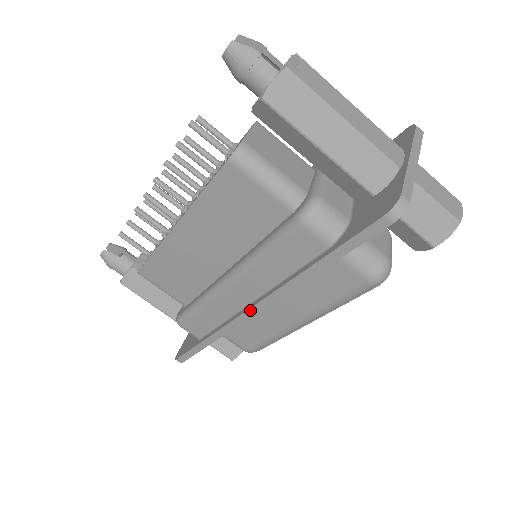
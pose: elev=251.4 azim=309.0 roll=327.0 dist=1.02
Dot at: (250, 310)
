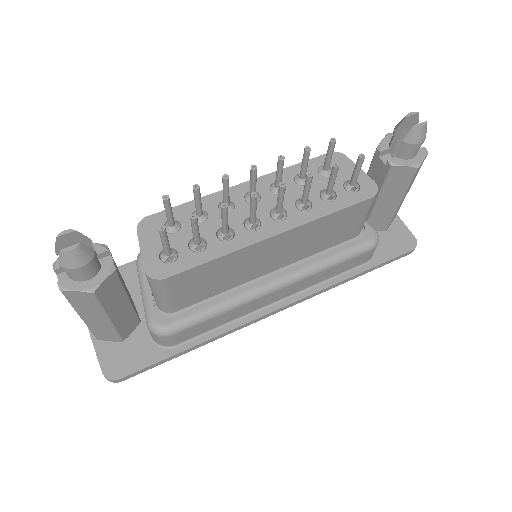
Dot at: (280, 309)
